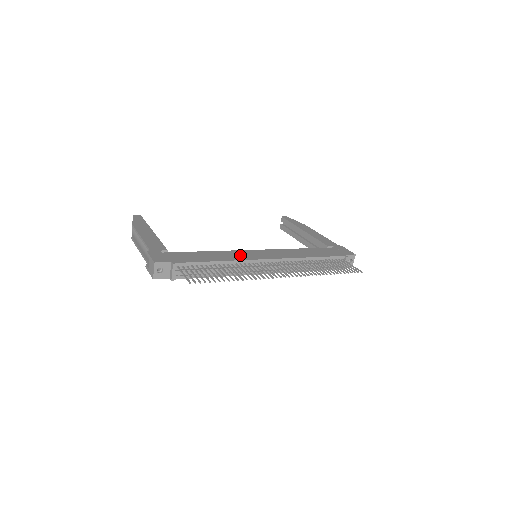
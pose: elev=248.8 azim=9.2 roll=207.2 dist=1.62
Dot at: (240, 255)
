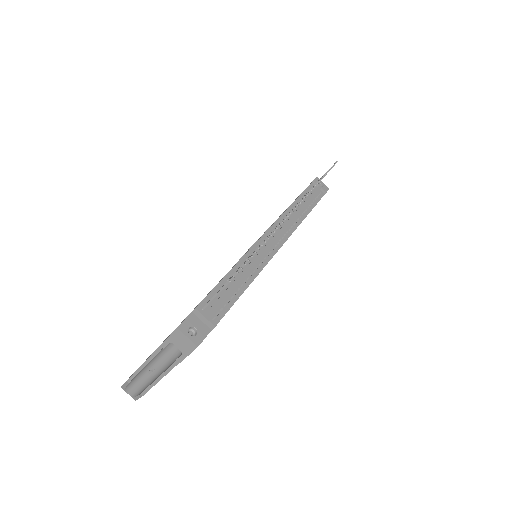
Dot at: occluded
